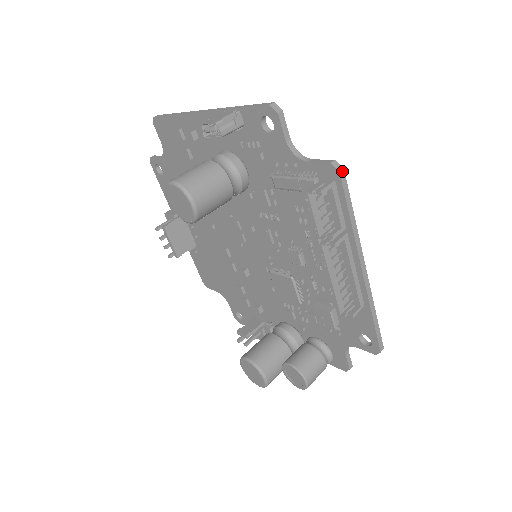
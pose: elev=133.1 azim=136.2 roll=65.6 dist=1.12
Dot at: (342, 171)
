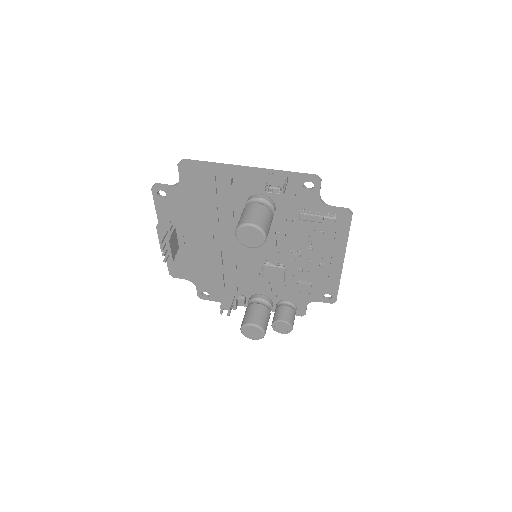
Dot at: (352, 214)
